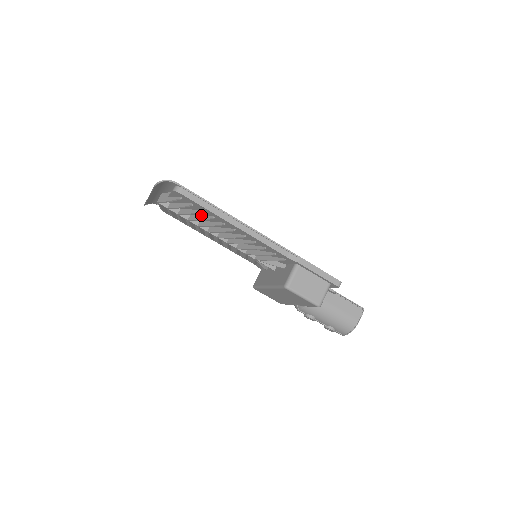
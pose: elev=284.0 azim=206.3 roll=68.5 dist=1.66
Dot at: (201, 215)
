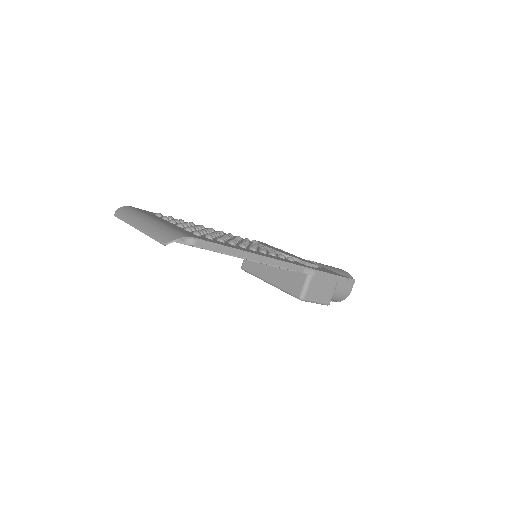
Dot at: occluded
